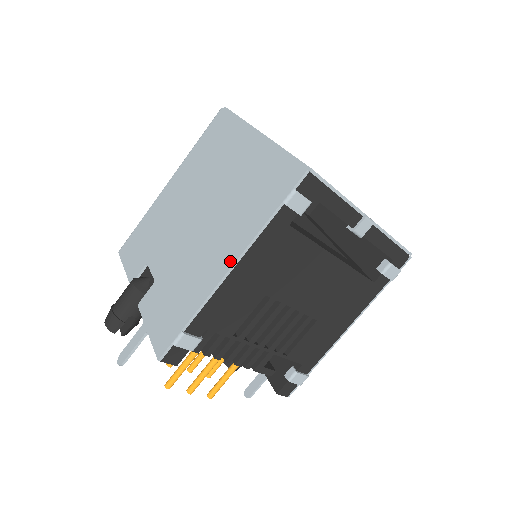
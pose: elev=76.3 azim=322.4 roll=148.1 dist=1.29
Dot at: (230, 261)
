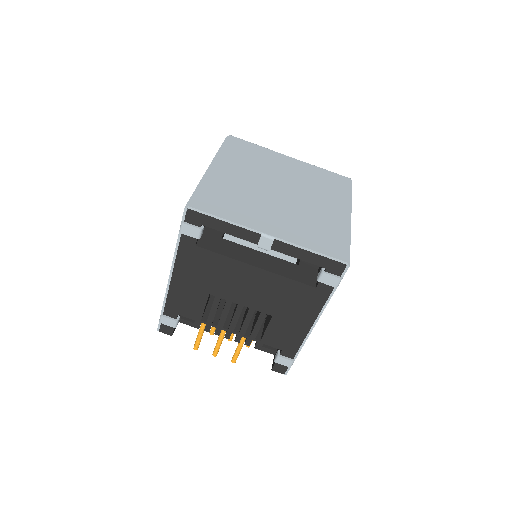
Dot at: occluded
